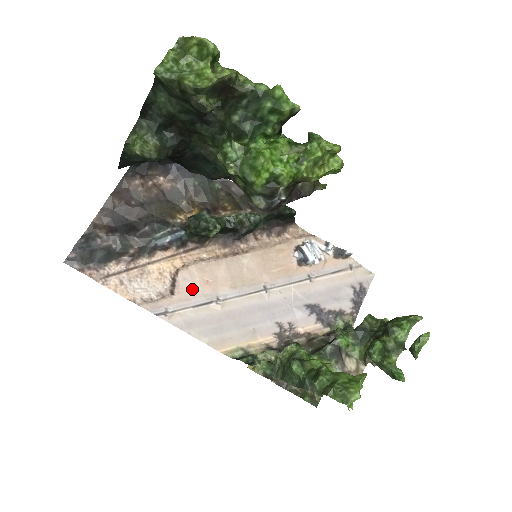
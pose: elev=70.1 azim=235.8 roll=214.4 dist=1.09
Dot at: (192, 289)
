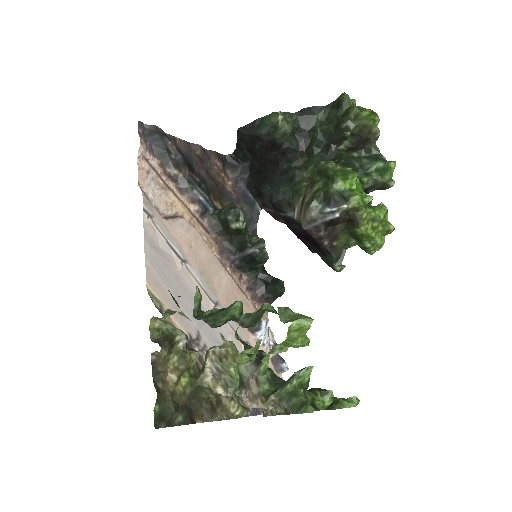
Dot at: (179, 235)
